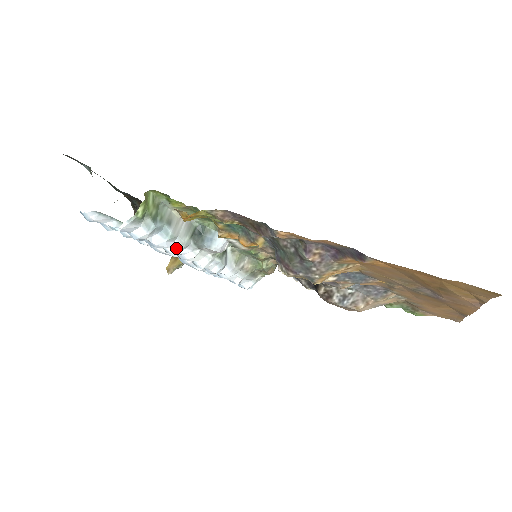
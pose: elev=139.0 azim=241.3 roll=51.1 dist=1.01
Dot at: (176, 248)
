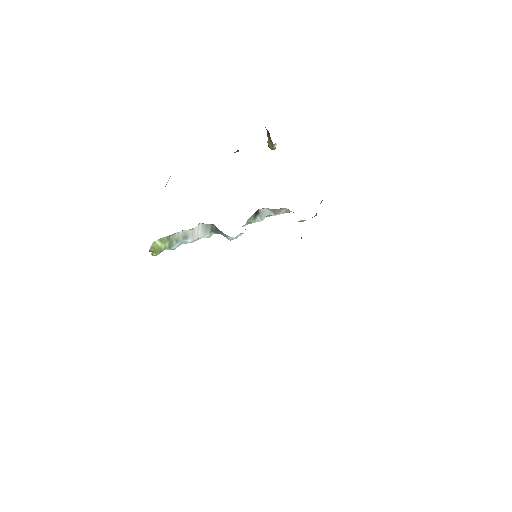
Dot at: occluded
